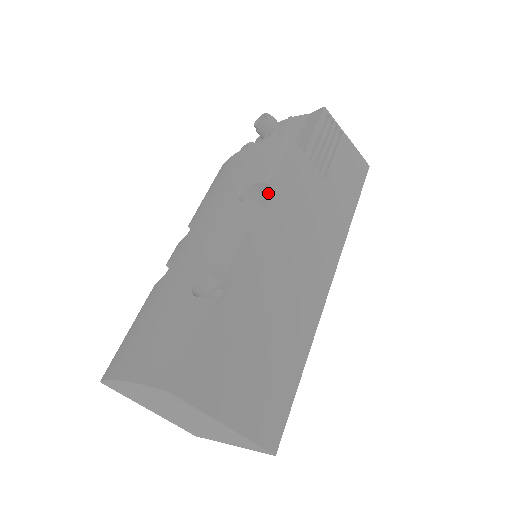
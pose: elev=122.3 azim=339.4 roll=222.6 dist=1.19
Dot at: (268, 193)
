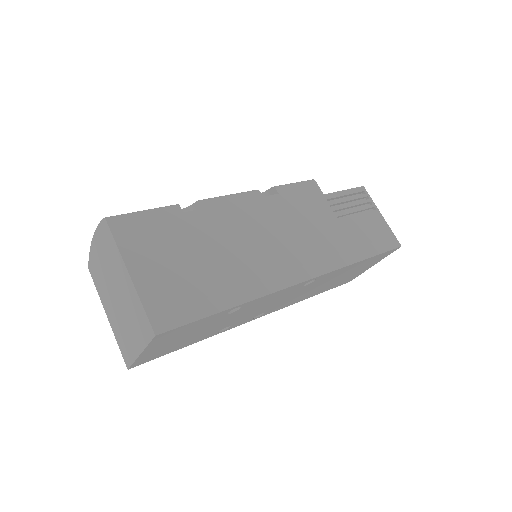
Dot at: occluded
